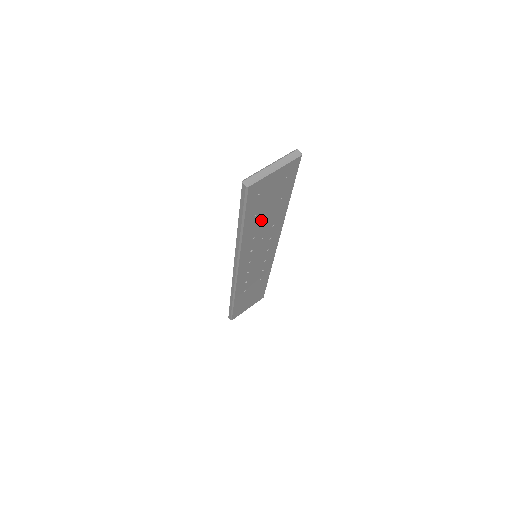
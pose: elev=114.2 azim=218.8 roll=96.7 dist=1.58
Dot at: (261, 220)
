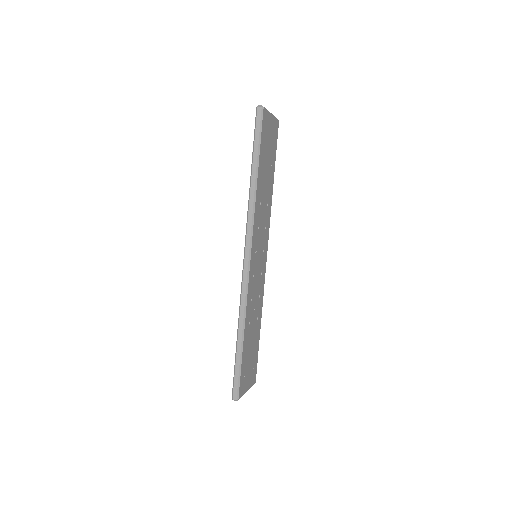
Dot at: (264, 179)
